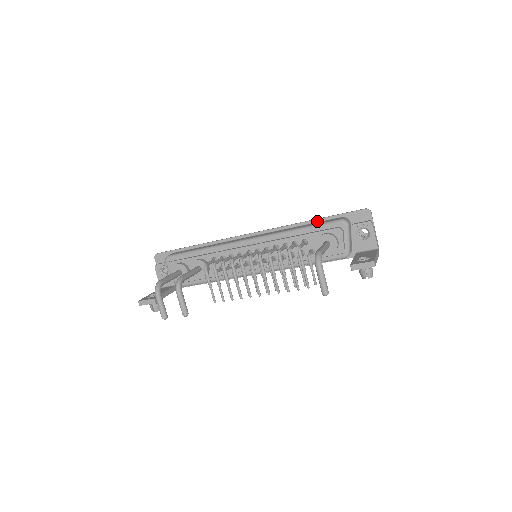
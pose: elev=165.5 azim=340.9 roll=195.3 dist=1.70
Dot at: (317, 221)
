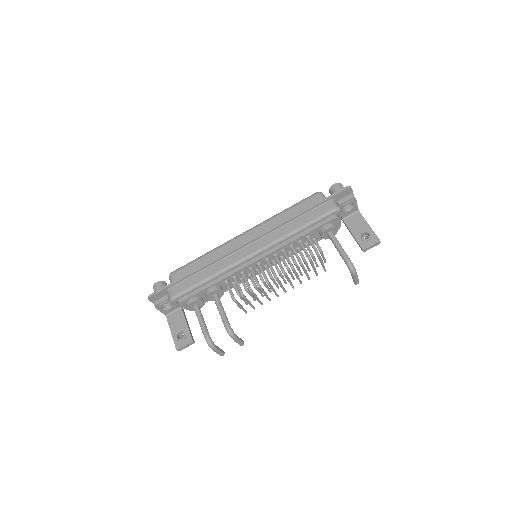
Dot at: (307, 212)
